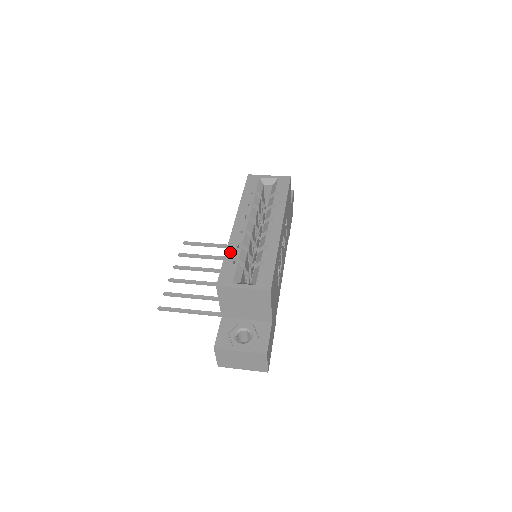
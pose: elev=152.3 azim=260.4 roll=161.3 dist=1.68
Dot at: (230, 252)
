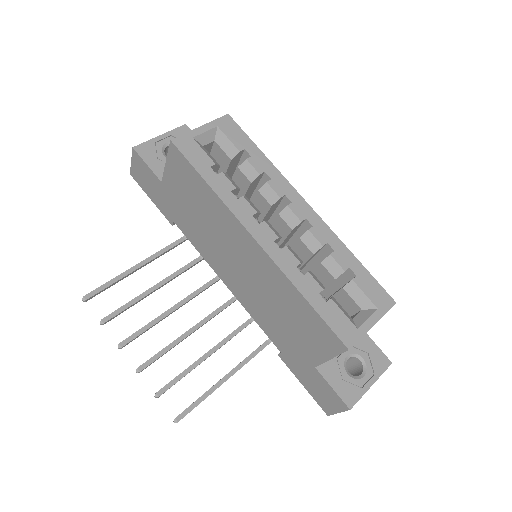
Dot at: (305, 289)
